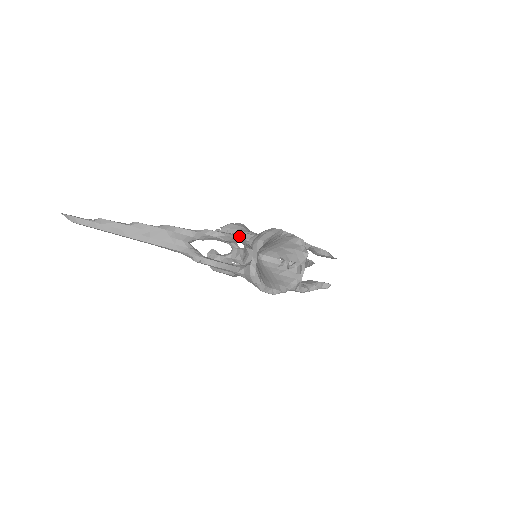
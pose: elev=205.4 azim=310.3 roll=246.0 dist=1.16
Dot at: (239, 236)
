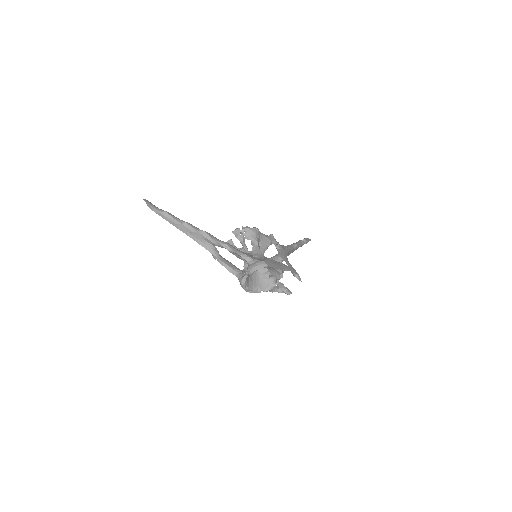
Dot at: (243, 257)
